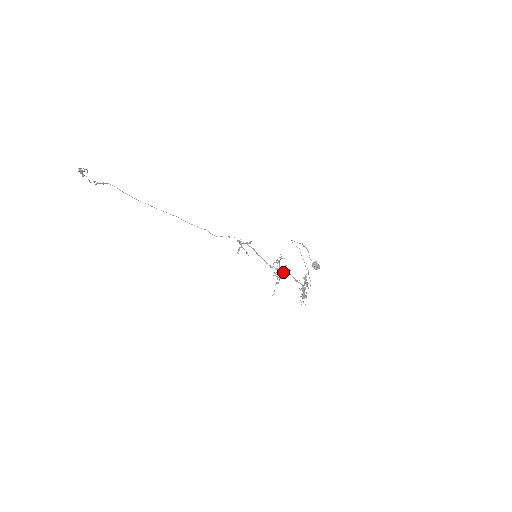
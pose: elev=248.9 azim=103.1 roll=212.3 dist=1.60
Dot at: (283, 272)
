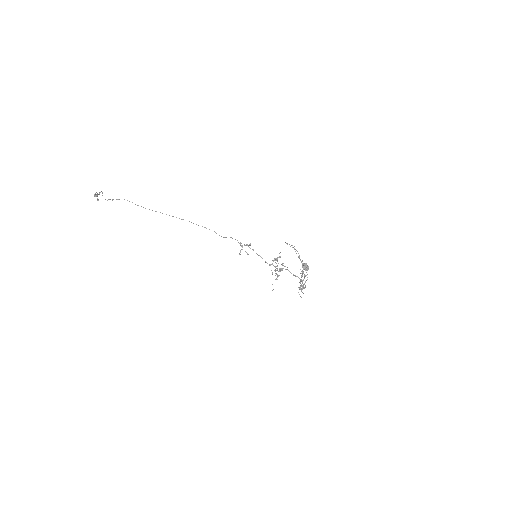
Dot at: (281, 269)
